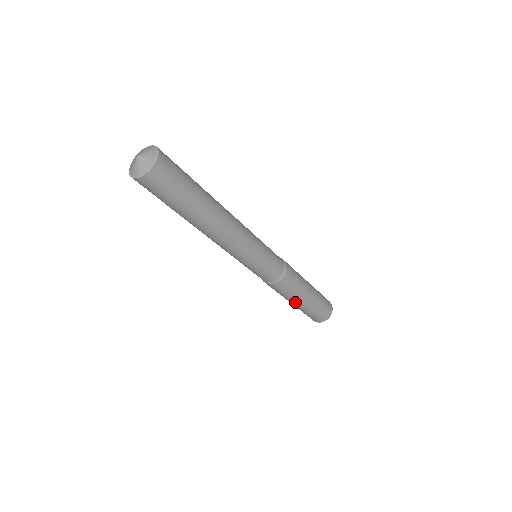
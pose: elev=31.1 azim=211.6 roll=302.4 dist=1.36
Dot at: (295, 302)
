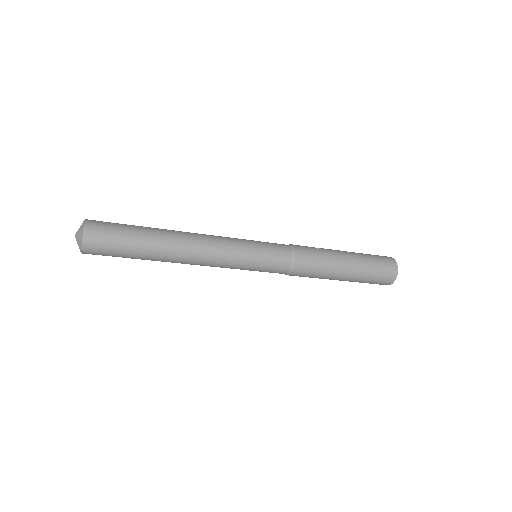
Dot at: (337, 277)
